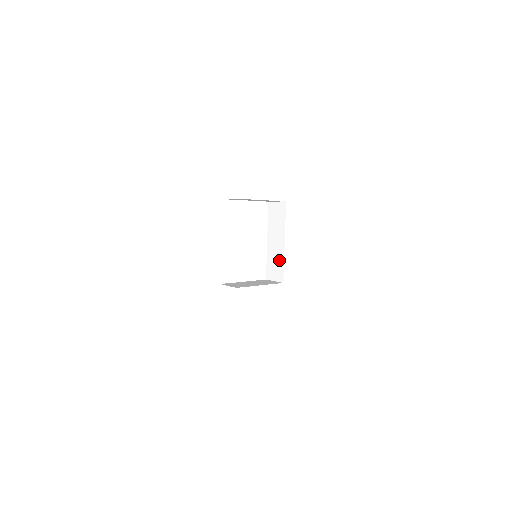
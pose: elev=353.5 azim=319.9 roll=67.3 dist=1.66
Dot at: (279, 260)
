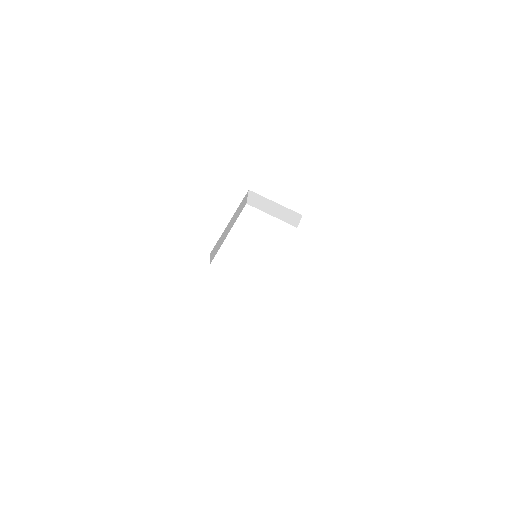
Dot at: occluded
